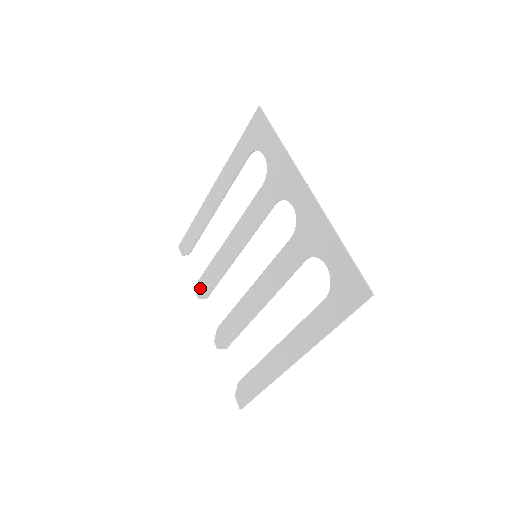
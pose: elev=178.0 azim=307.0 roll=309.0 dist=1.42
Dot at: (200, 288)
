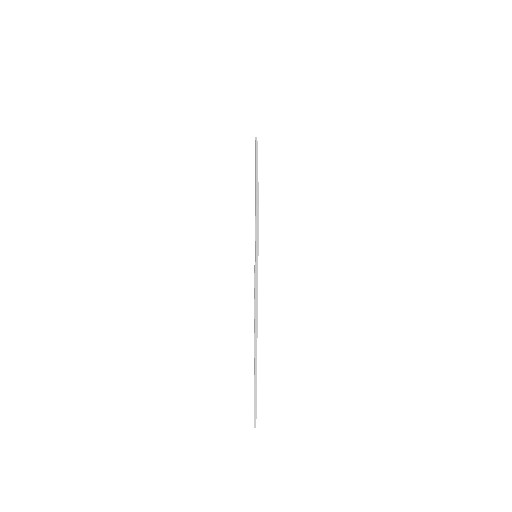
Dot at: occluded
